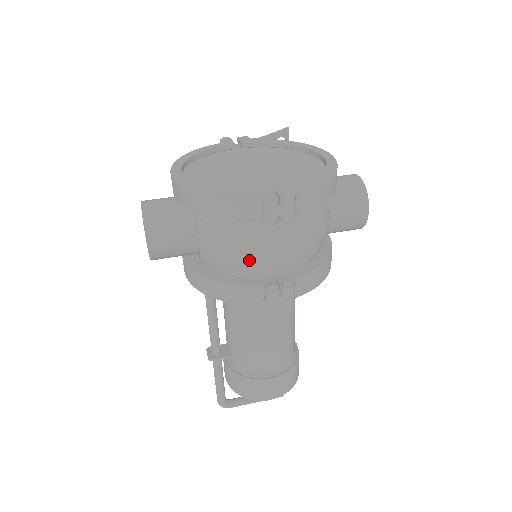
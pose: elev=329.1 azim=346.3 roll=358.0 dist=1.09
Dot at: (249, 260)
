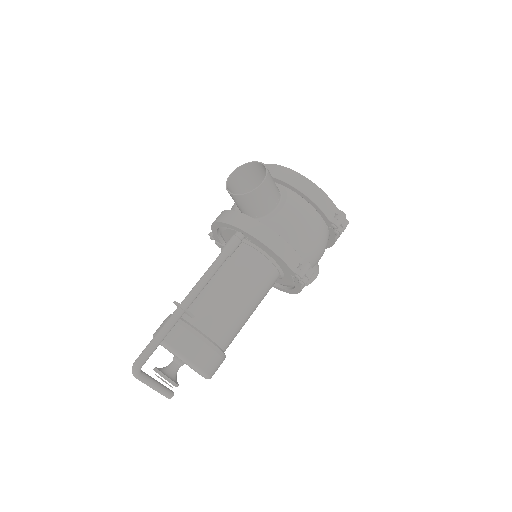
Dot at: (307, 239)
